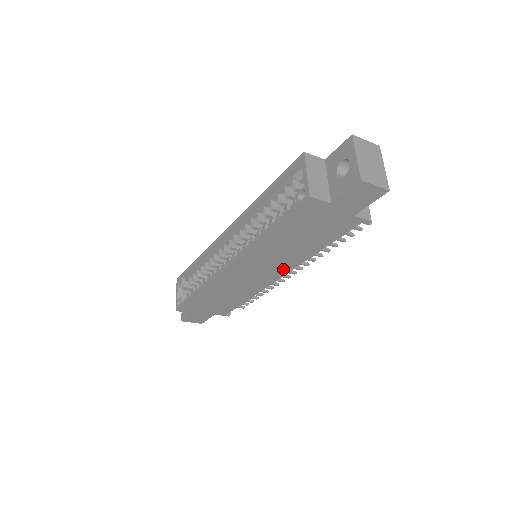
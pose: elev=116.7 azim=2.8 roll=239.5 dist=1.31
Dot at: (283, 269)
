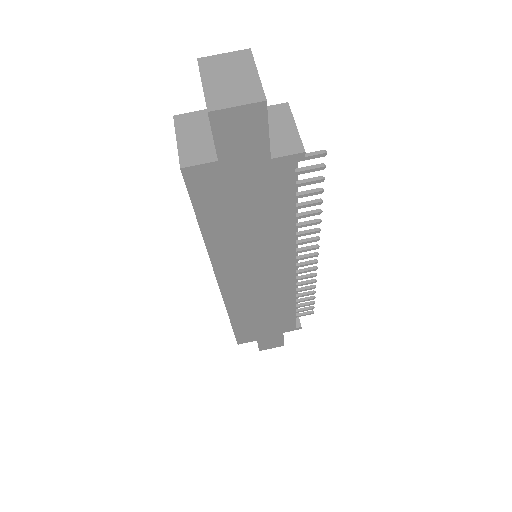
Dot at: (283, 259)
